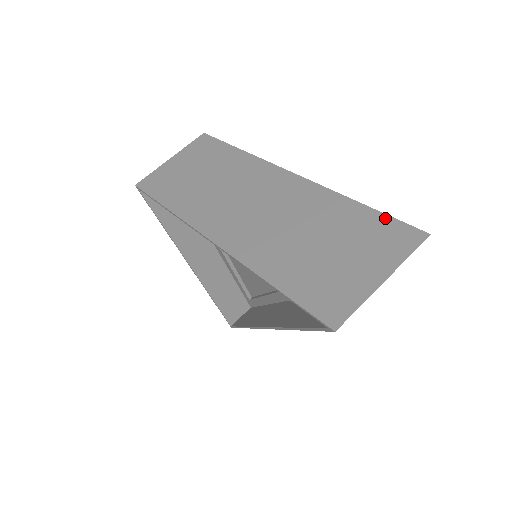
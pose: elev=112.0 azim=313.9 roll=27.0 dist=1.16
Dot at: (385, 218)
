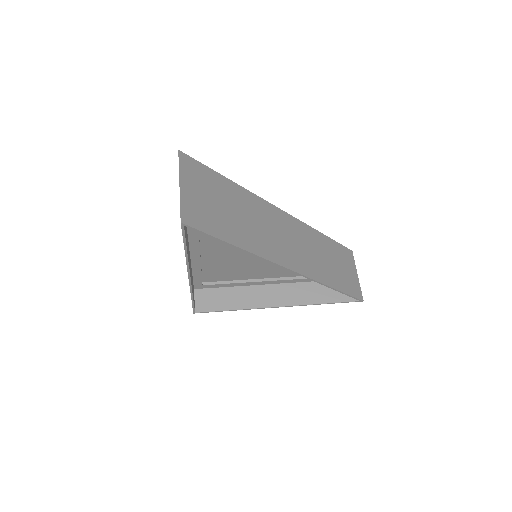
Dot at: occluded
